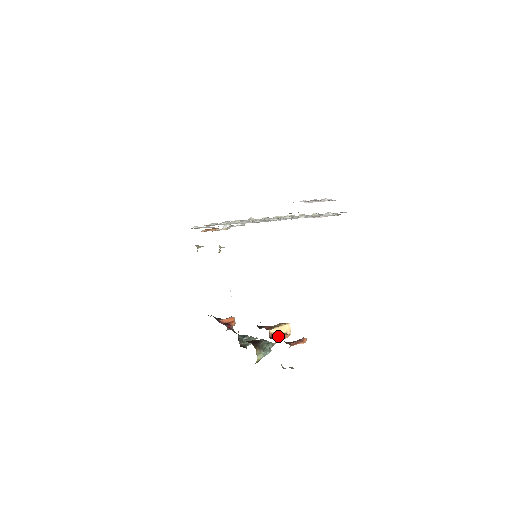
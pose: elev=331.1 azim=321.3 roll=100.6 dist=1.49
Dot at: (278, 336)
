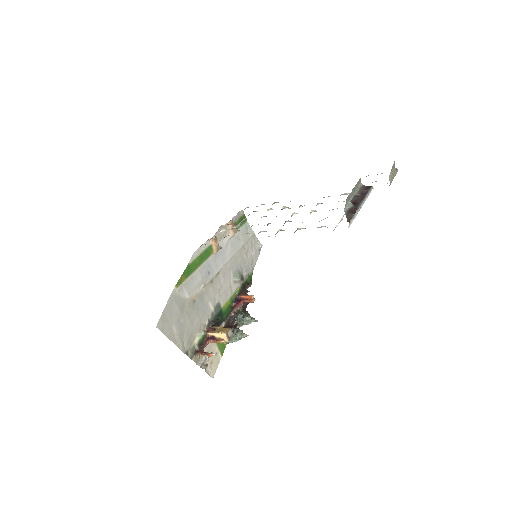
Dot at: (215, 339)
